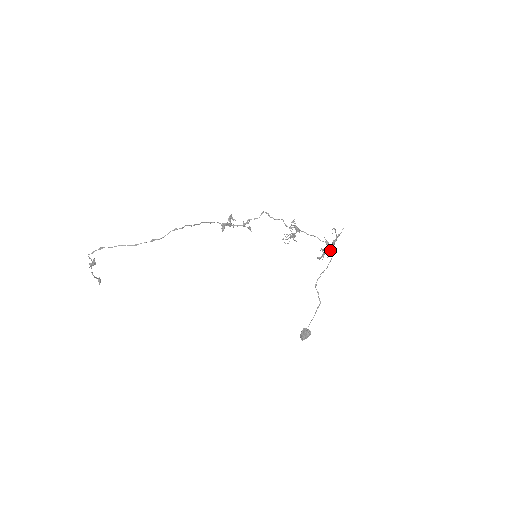
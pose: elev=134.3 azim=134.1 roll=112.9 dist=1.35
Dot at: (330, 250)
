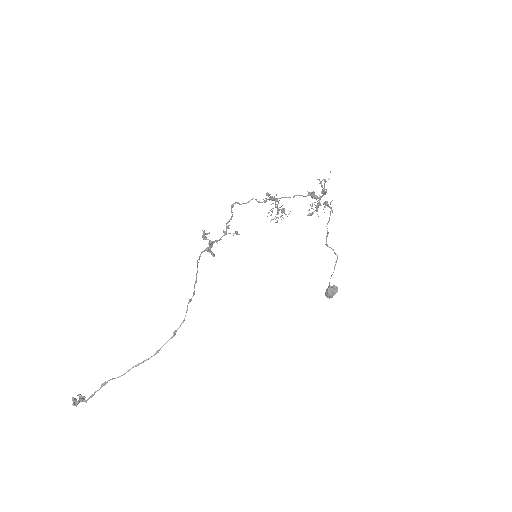
Dot at: (326, 202)
